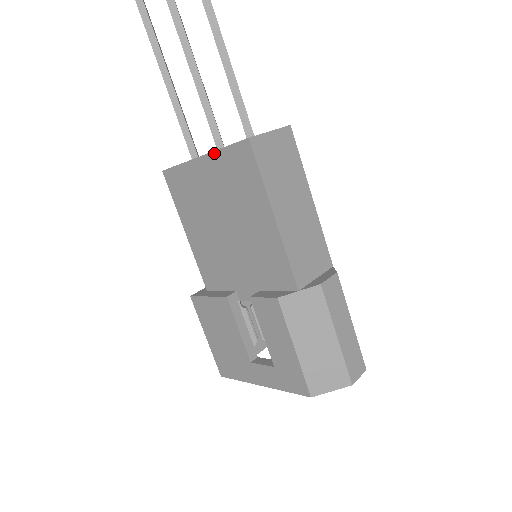
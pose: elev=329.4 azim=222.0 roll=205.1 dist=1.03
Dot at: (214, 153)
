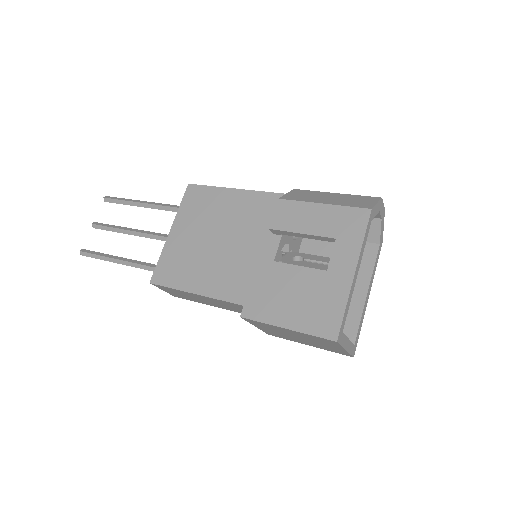
Dot at: (176, 217)
